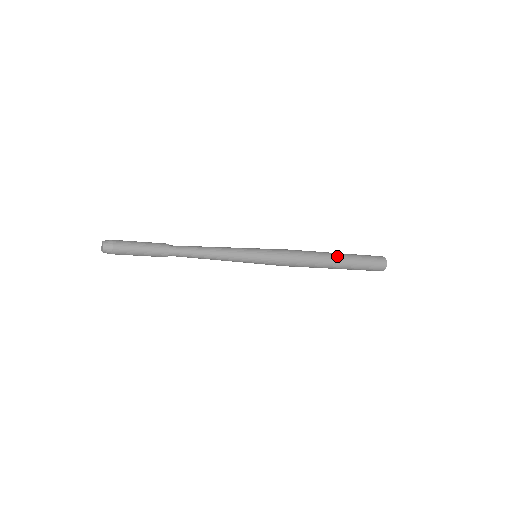
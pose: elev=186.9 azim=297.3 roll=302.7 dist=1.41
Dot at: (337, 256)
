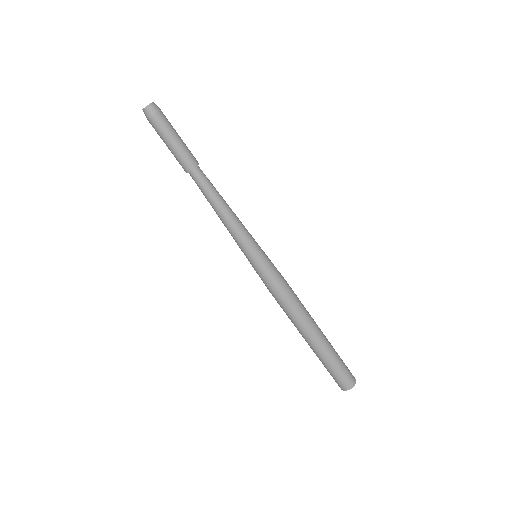
Dot at: occluded
